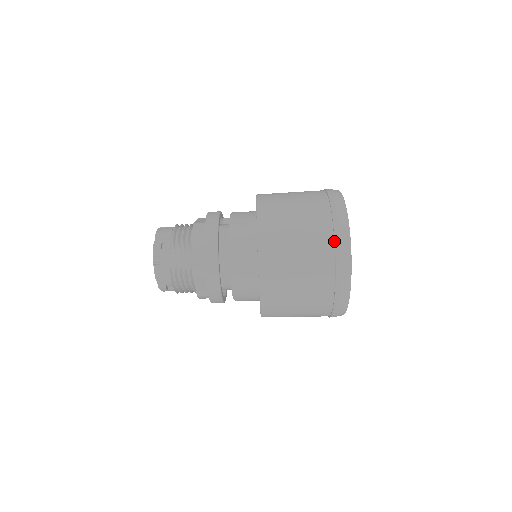
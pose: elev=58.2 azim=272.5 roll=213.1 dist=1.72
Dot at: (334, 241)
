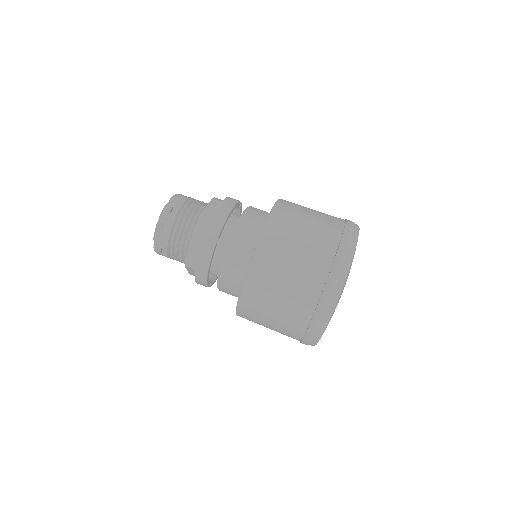
Dot at: occluded
